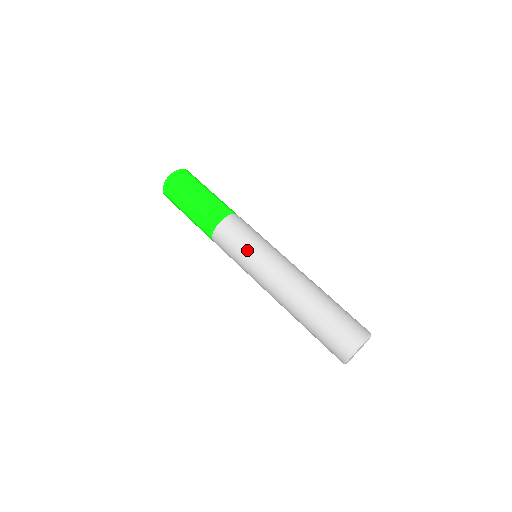
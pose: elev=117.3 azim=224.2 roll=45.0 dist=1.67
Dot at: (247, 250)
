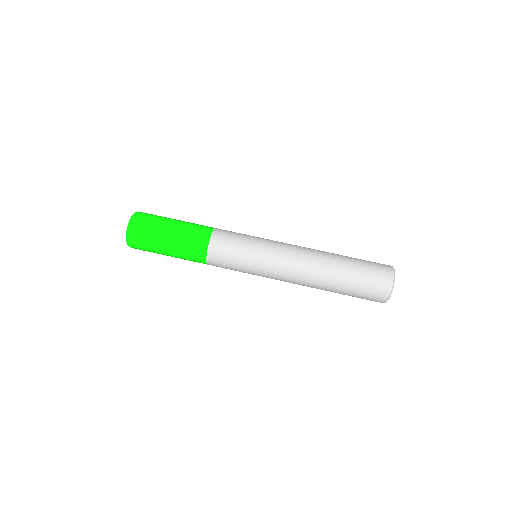
Dot at: (247, 272)
